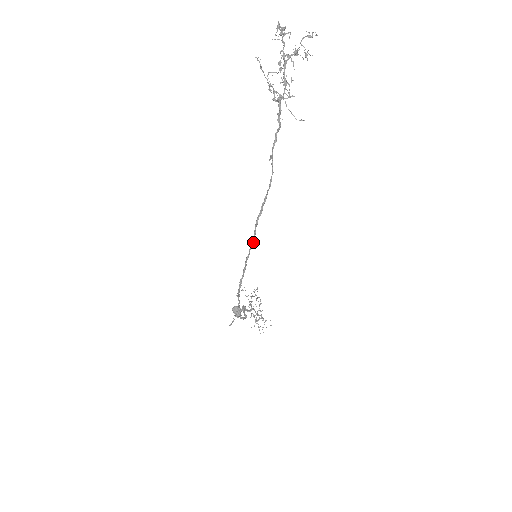
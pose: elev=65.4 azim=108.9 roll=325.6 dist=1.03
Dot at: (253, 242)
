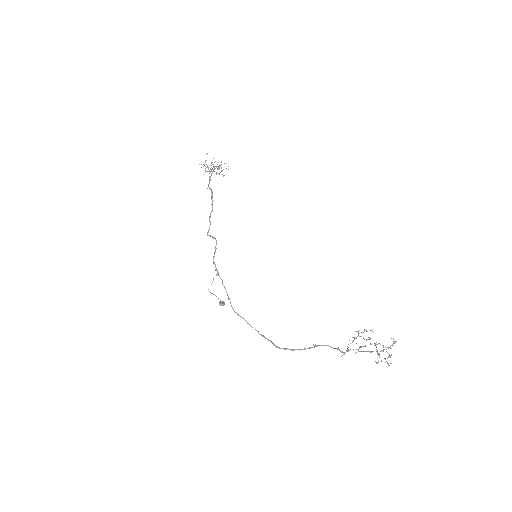
Dot at: (266, 338)
